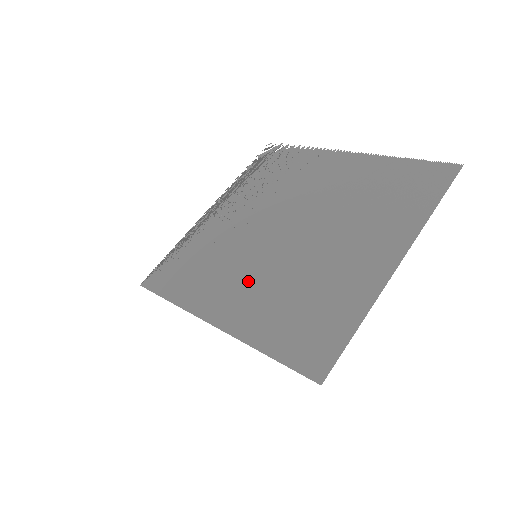
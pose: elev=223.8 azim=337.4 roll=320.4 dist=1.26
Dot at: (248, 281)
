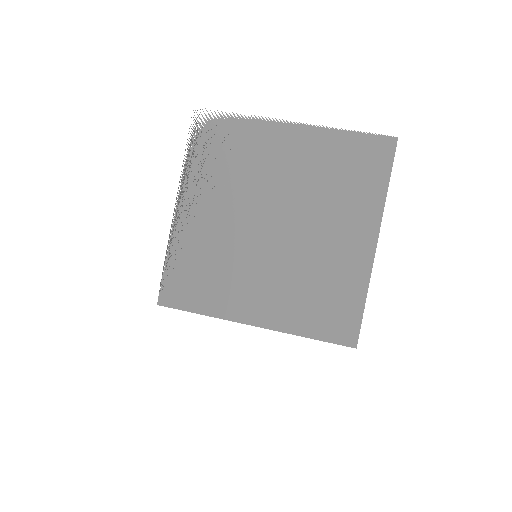
Dot at: (262, 282)
